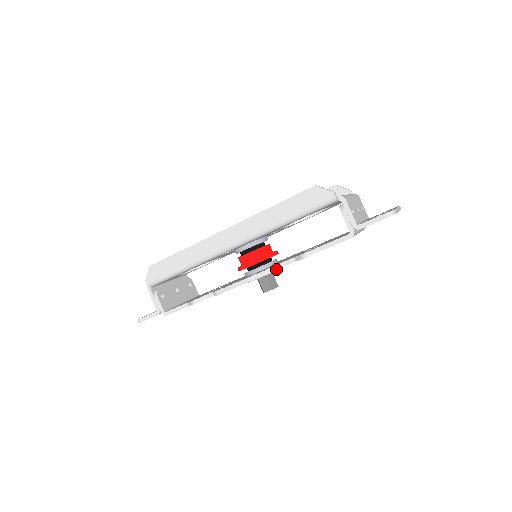
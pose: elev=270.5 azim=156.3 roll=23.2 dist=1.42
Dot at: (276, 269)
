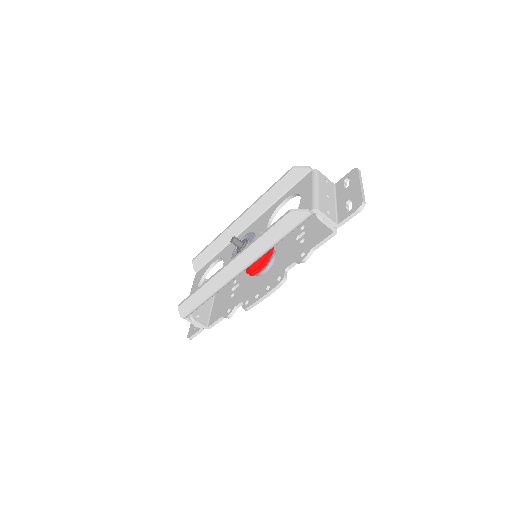
Dot at: (286, 279)
